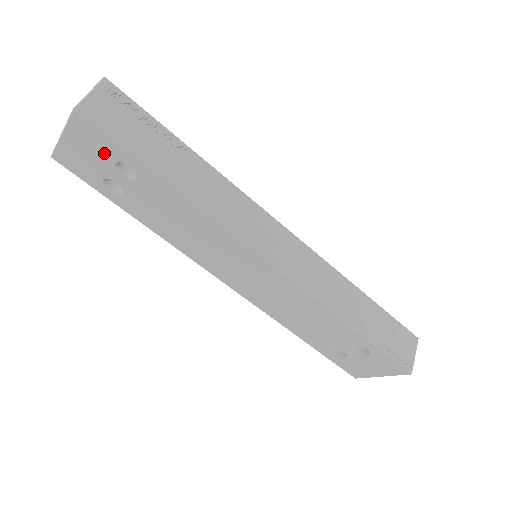
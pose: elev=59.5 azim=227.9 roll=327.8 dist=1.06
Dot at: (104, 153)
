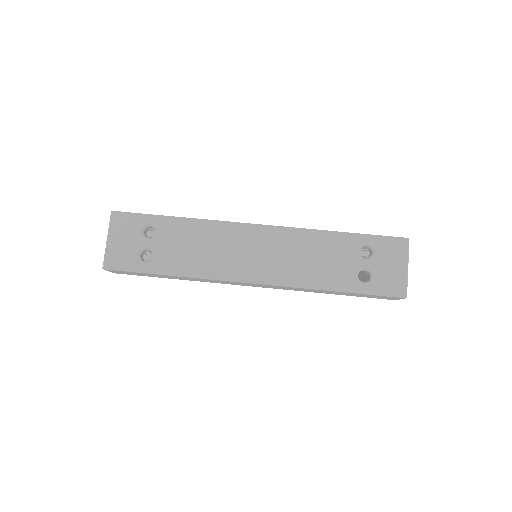
Dot at: (134, 228)
